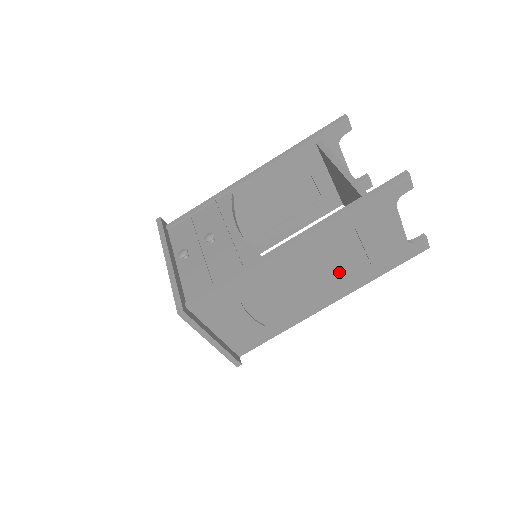
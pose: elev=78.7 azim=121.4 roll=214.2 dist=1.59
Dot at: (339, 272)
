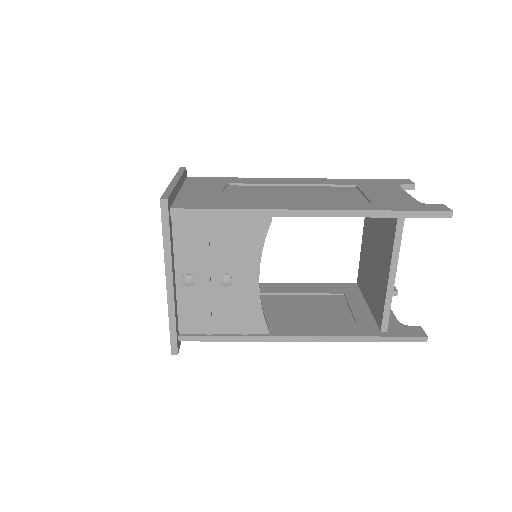
Dot at: (317, 302)
